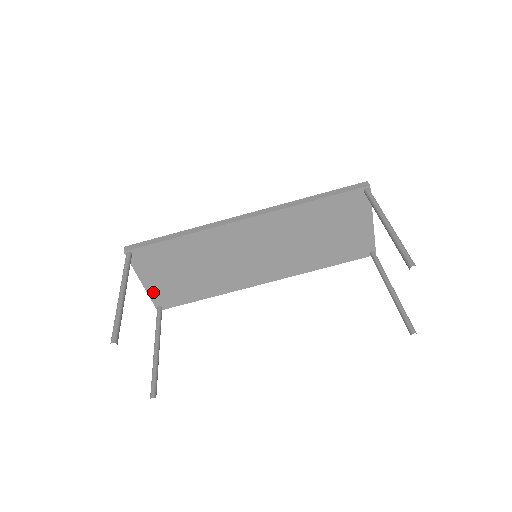
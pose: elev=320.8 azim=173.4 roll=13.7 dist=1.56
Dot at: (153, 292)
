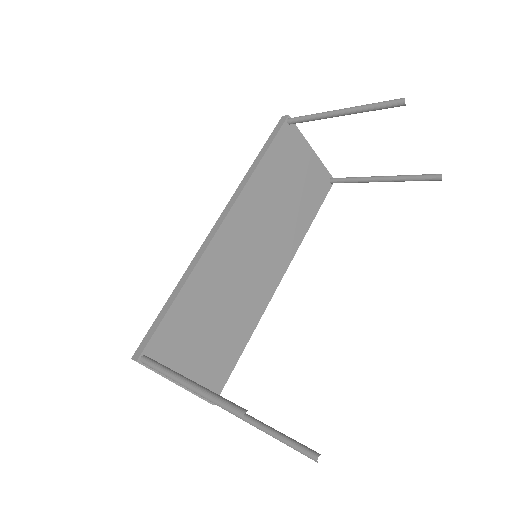
Dot at: occluded
